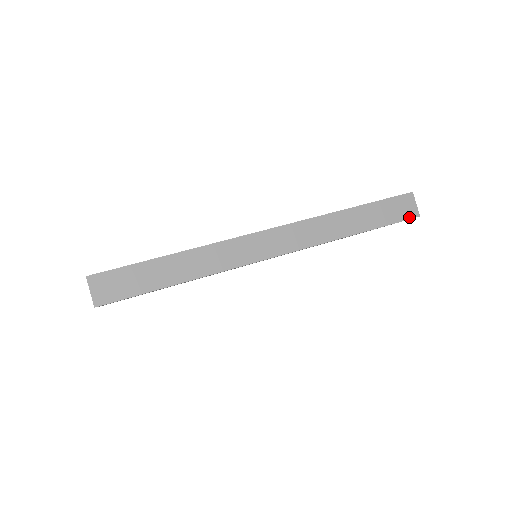
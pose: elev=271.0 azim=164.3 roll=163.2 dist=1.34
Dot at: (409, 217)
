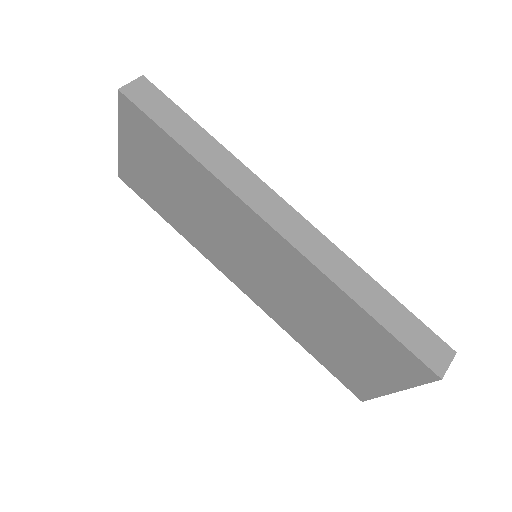
Dot at: (429, 364)
